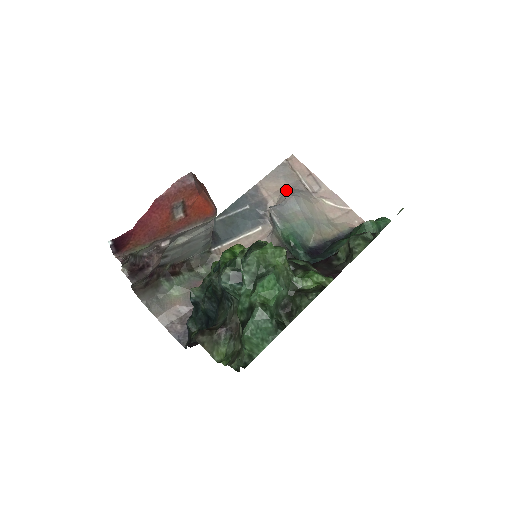
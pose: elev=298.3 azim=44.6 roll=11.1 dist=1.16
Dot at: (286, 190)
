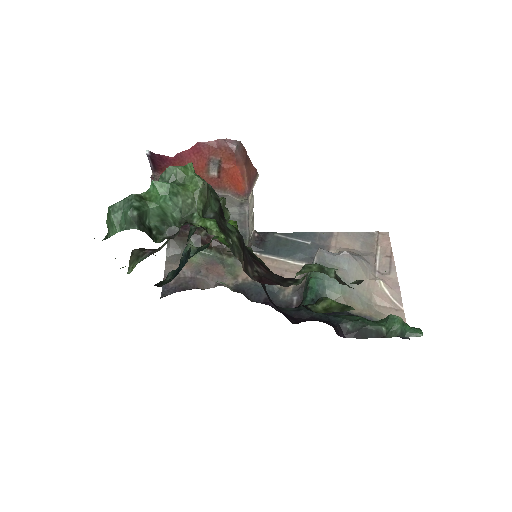
Dot at: (353, 252)
